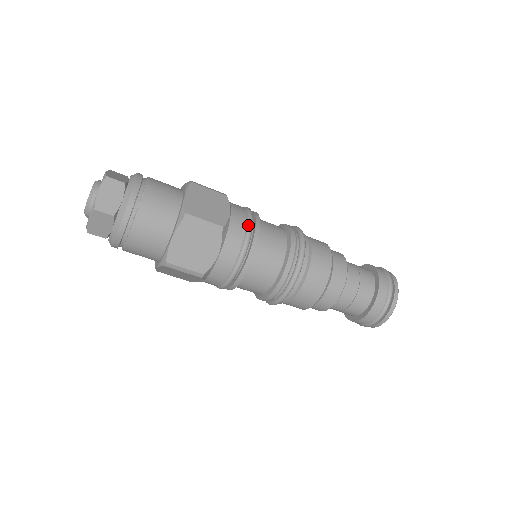
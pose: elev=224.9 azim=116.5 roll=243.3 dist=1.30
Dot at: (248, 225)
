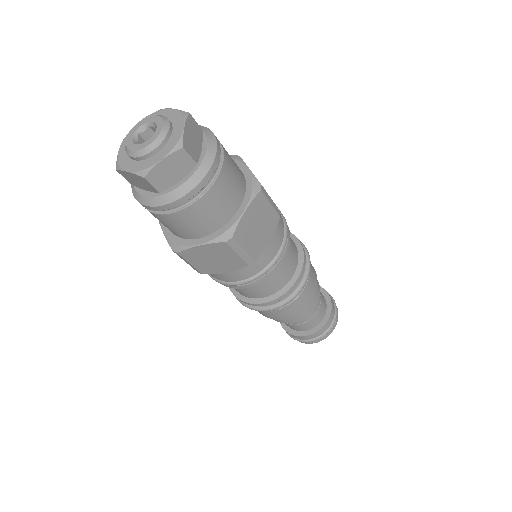
Dot at: (283, 217)
